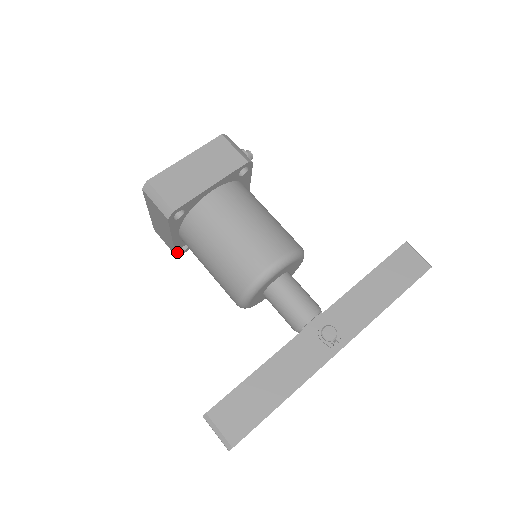
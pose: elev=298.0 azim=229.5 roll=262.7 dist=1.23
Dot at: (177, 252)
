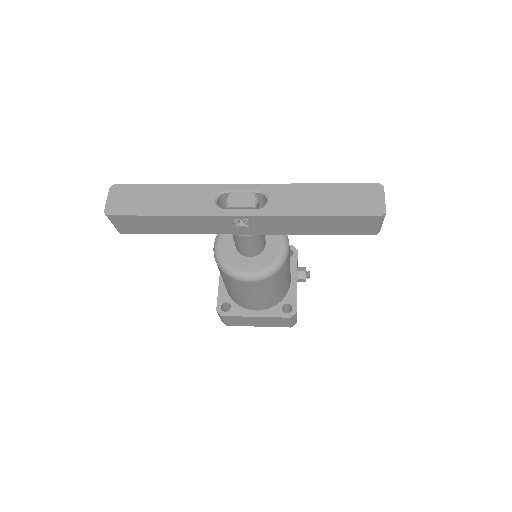
Dot at: (219, 306)
